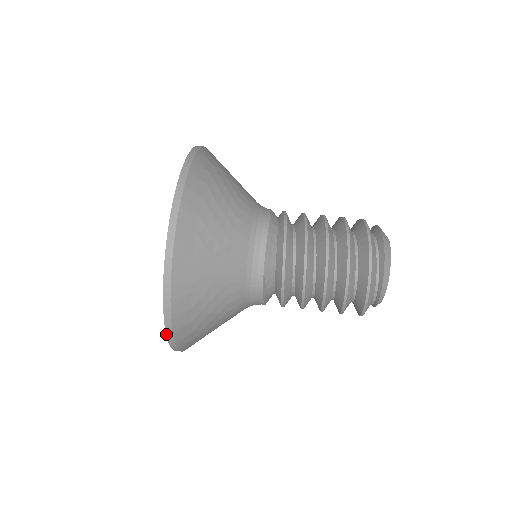
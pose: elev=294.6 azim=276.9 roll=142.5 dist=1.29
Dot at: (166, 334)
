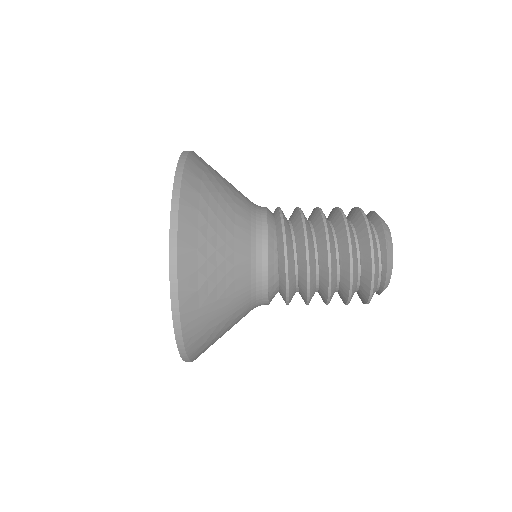
Dot at: (185, 361)
